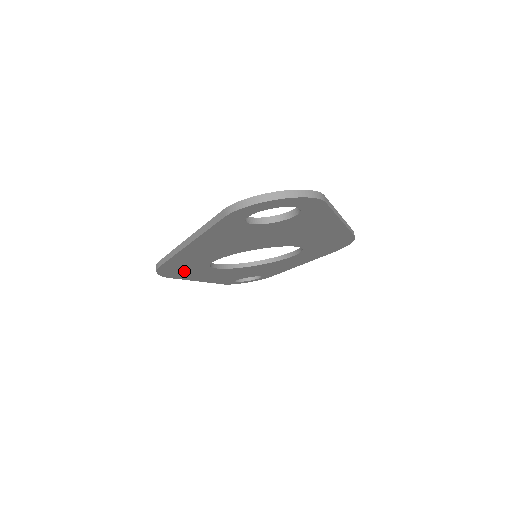
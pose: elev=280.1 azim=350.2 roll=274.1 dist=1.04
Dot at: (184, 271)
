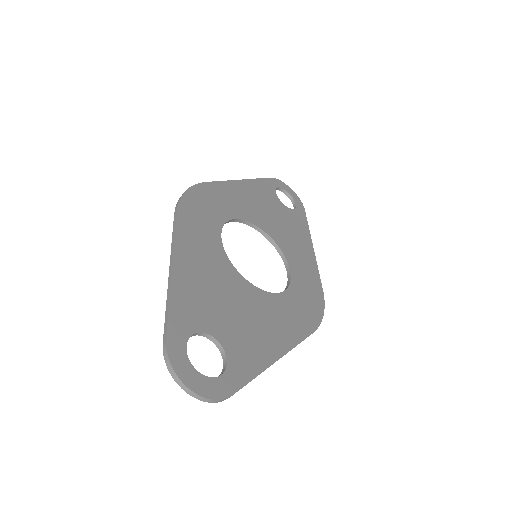
Dot at: (206, 206)
